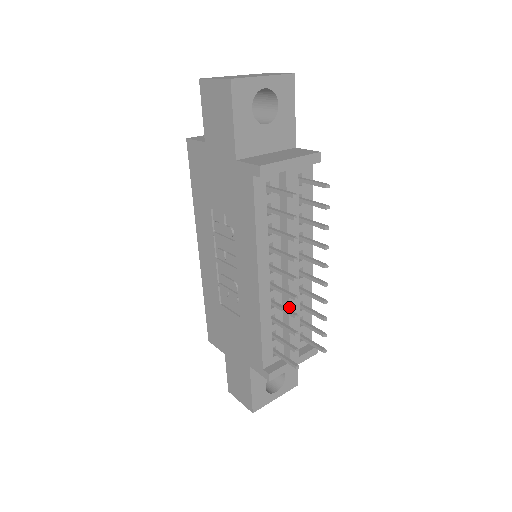
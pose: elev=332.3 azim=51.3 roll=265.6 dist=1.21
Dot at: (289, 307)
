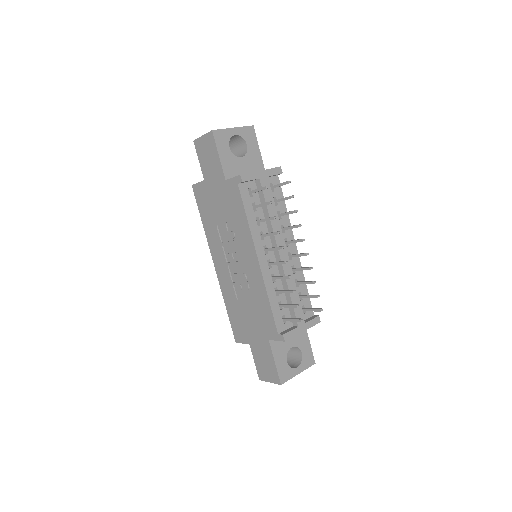
Dot at: (286, 279)
